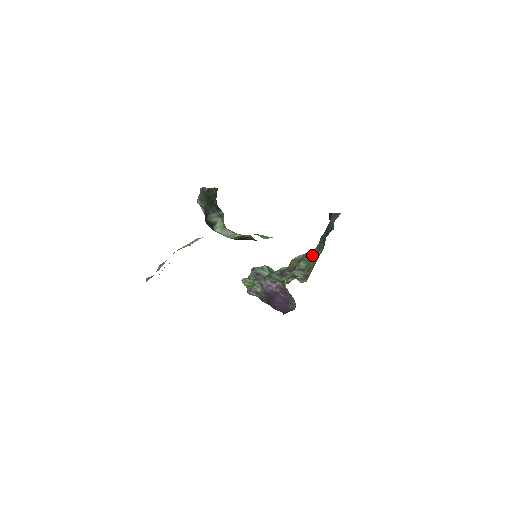
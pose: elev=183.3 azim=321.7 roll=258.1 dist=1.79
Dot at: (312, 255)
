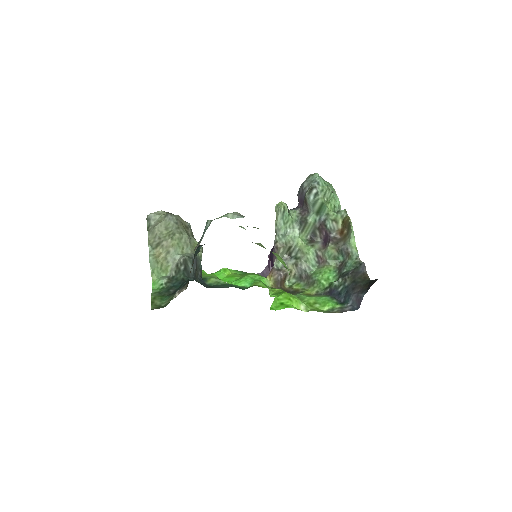
Dot at: (347, 256)
